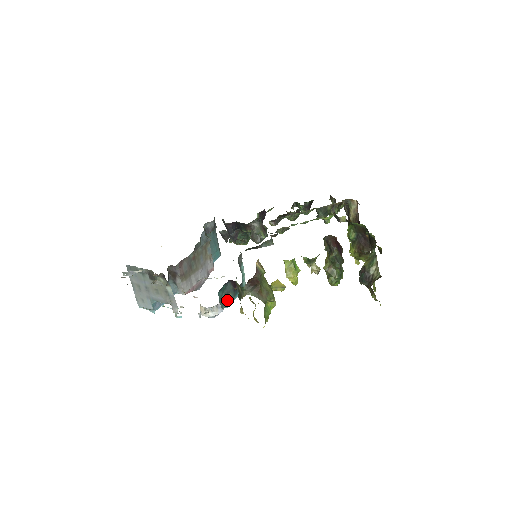
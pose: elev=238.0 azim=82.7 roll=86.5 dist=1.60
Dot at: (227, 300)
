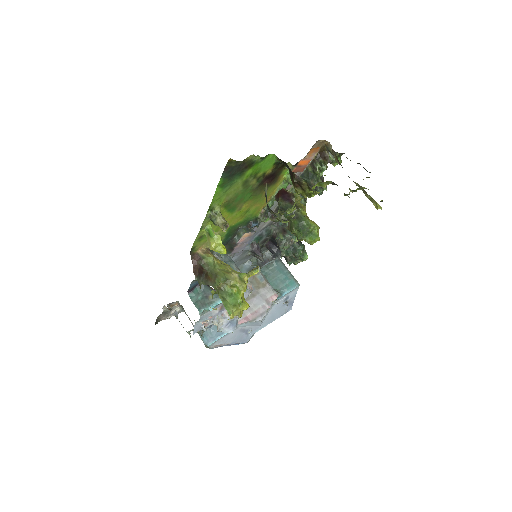
Dot at: (208, 302)
